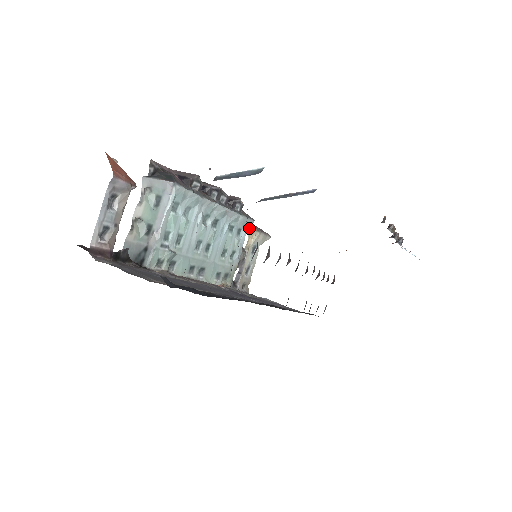
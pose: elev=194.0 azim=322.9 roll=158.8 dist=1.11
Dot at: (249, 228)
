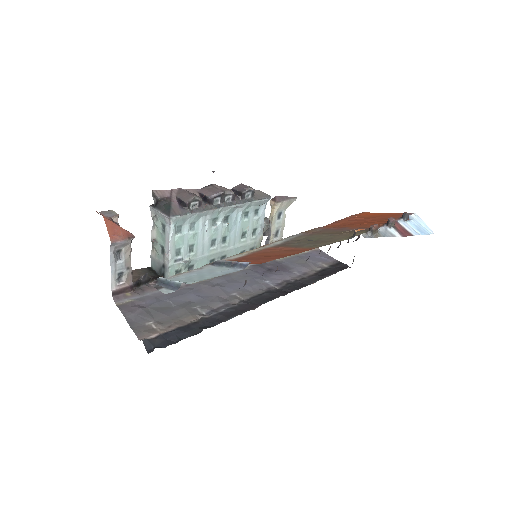
Dot at: (270, 200)
